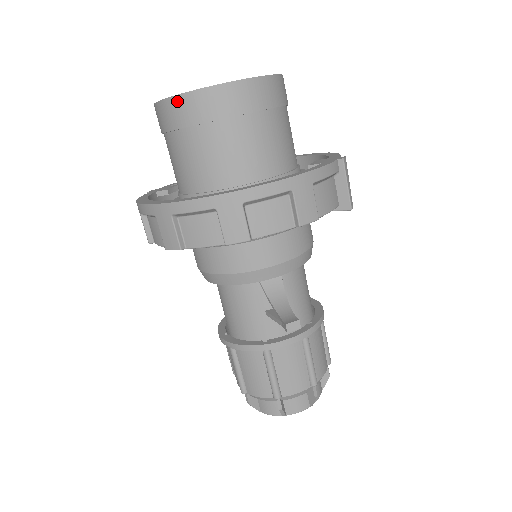
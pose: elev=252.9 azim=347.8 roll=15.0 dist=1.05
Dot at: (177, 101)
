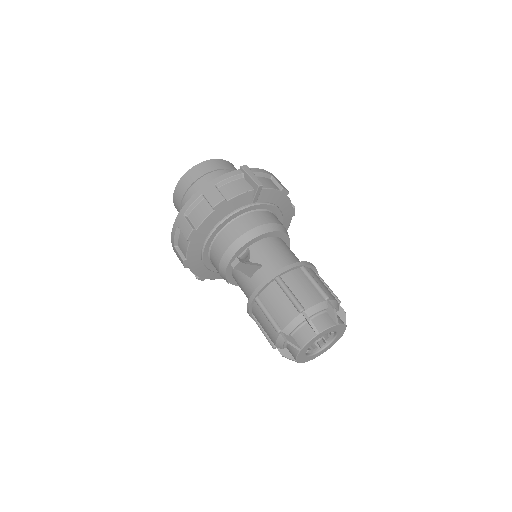
Dot at: (174, 202)
